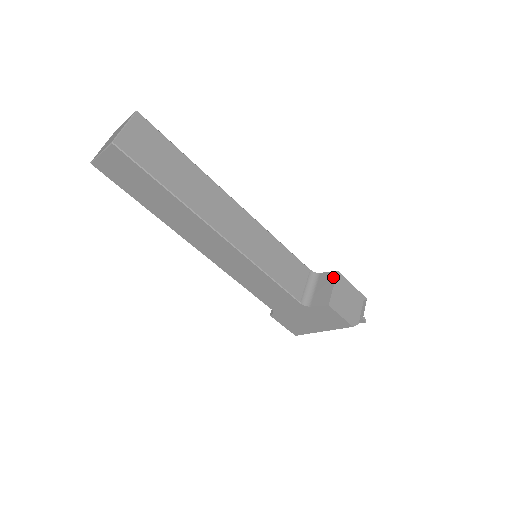
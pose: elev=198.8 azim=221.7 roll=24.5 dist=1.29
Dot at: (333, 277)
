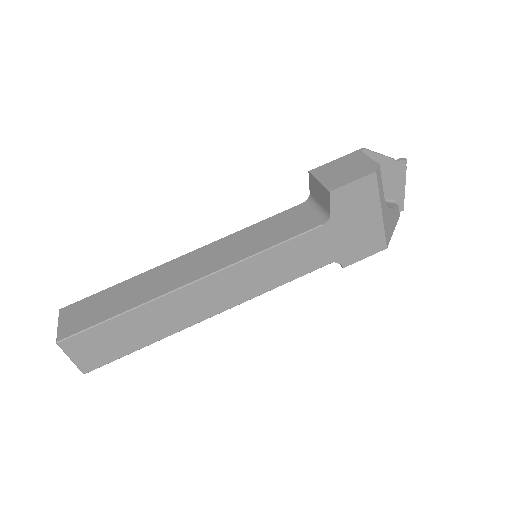
Dot at: (312, 179)
